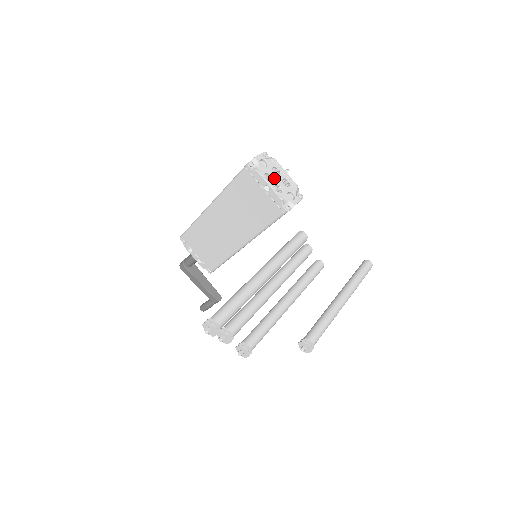
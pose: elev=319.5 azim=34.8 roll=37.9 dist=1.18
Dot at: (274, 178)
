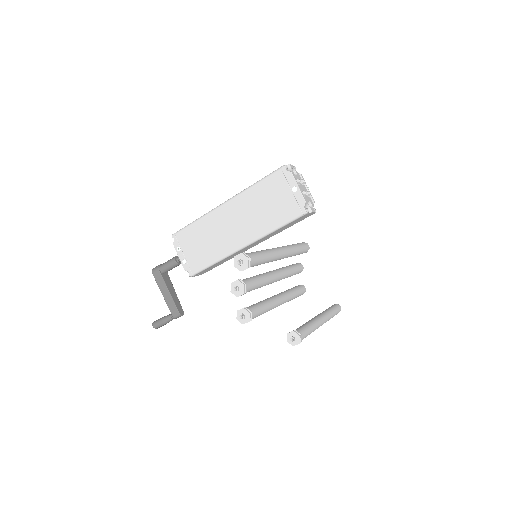
Dot at: (300, 185)
